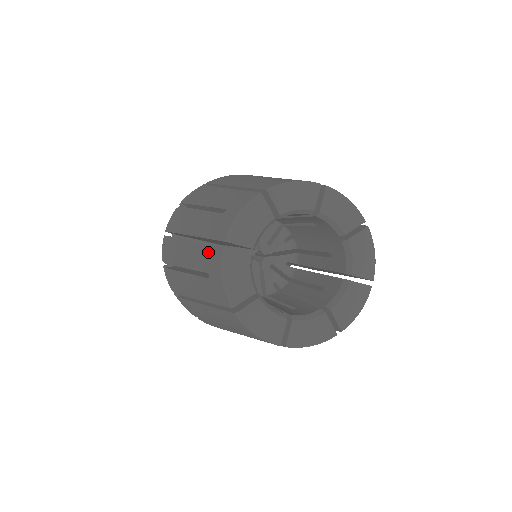
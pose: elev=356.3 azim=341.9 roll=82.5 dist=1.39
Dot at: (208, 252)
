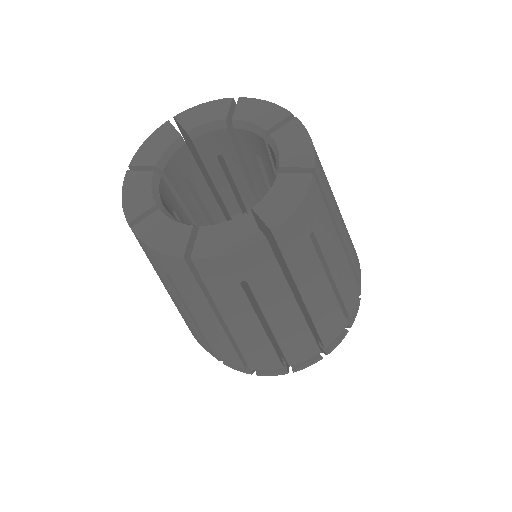
Dot at: occluded
